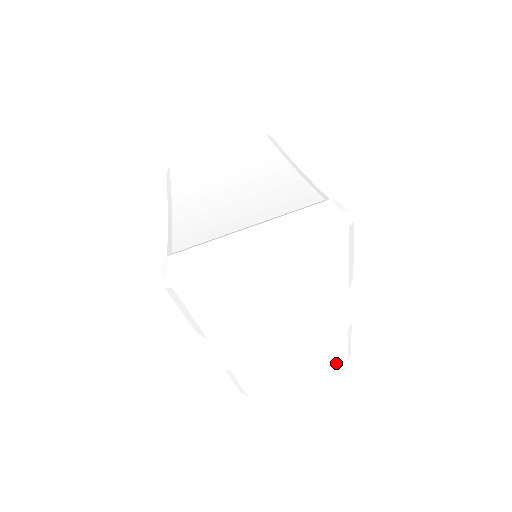
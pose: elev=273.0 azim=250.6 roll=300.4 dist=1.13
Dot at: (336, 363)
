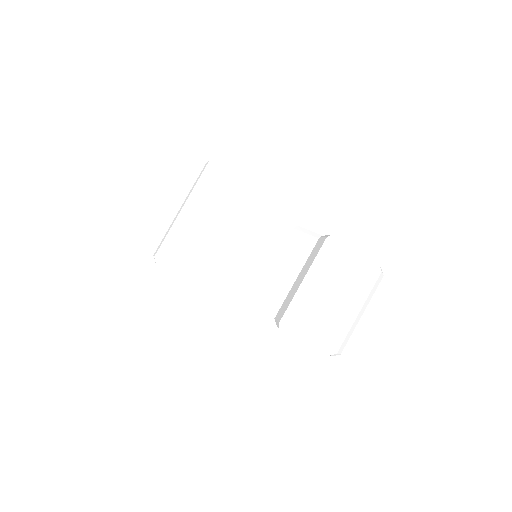
Dot at: (372, 279)
